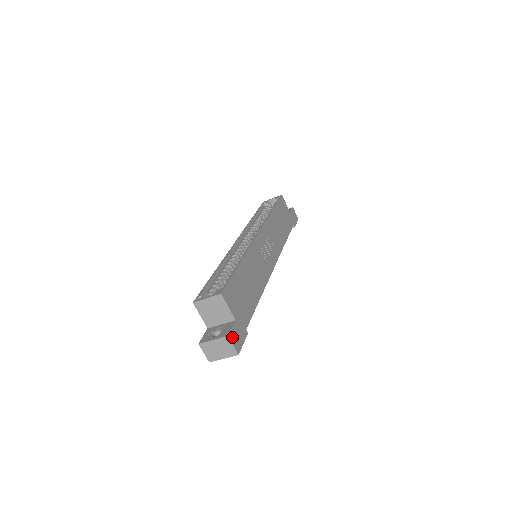
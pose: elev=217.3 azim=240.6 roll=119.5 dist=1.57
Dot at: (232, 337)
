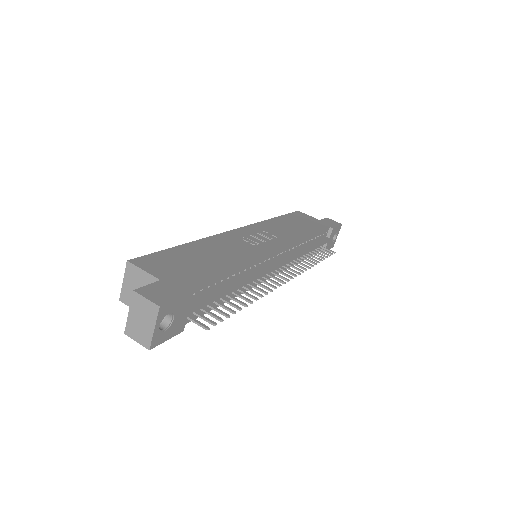
Dot at: (145, 292)
